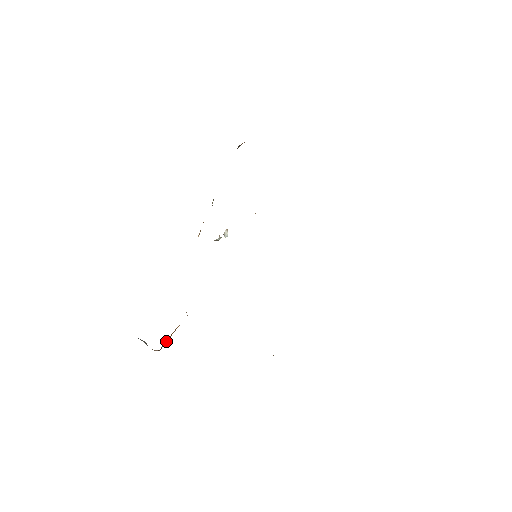
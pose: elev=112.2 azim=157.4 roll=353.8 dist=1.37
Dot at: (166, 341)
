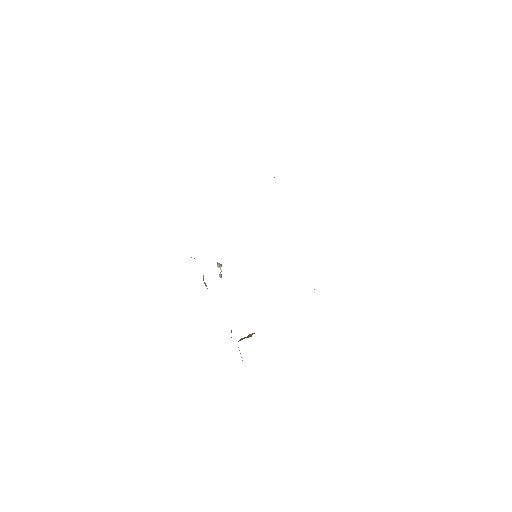
Dot at: occluded
